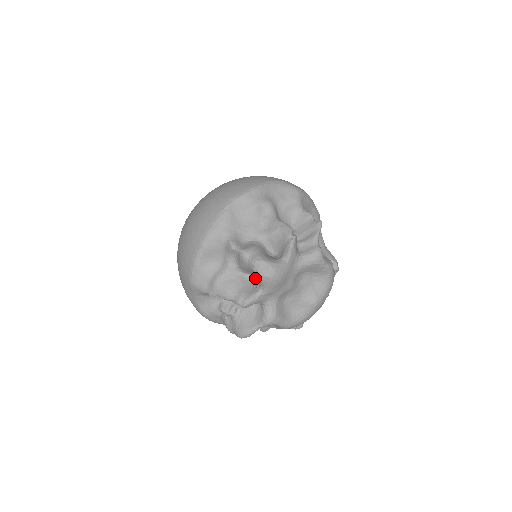
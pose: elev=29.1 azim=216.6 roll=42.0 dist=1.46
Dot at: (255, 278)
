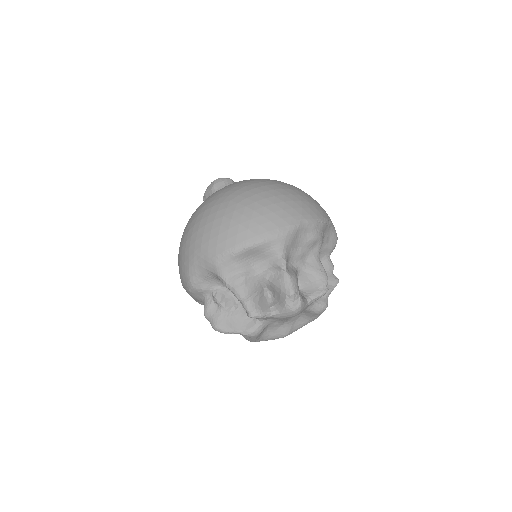
Dot at: (272, 296)
